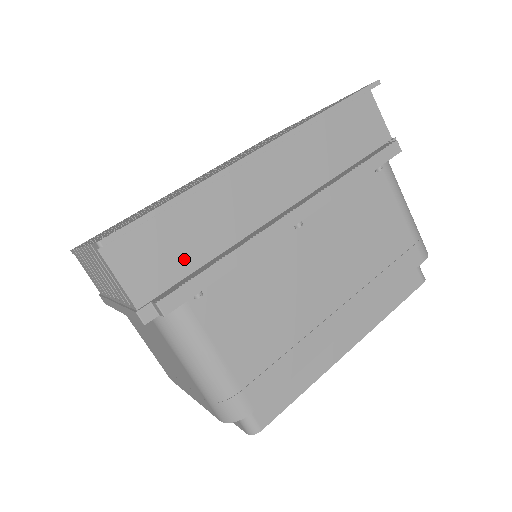
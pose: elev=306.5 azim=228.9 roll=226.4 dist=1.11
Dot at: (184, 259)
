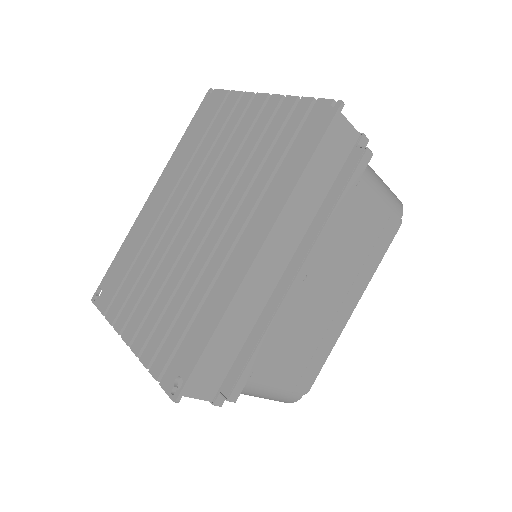
Dot at: (228, 353)
